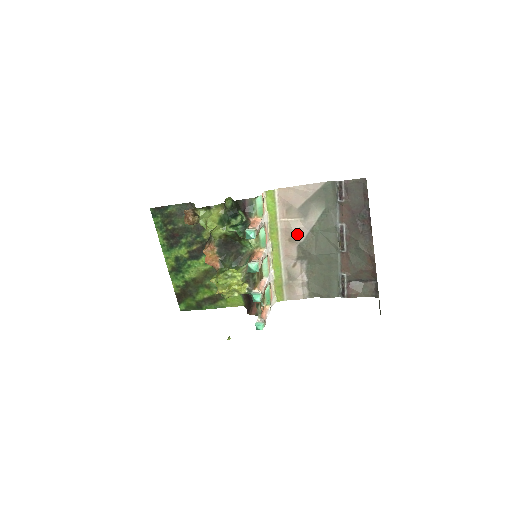
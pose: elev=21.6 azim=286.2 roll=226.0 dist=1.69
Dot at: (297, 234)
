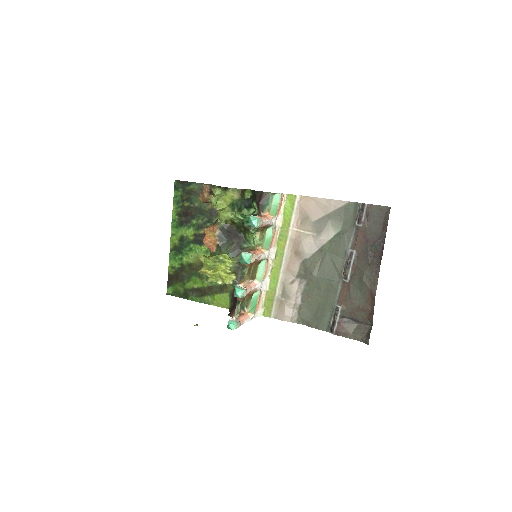
Dot at: (305, 248)
